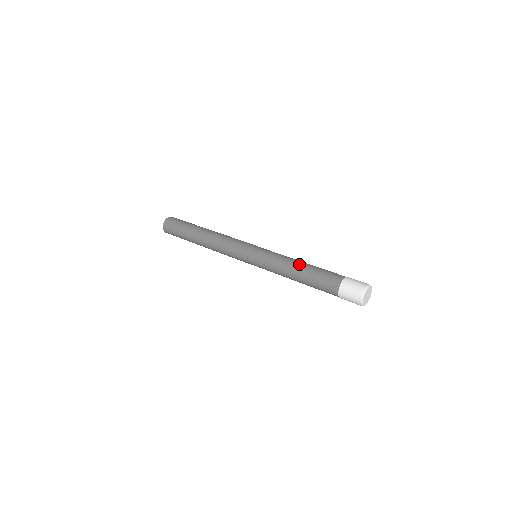
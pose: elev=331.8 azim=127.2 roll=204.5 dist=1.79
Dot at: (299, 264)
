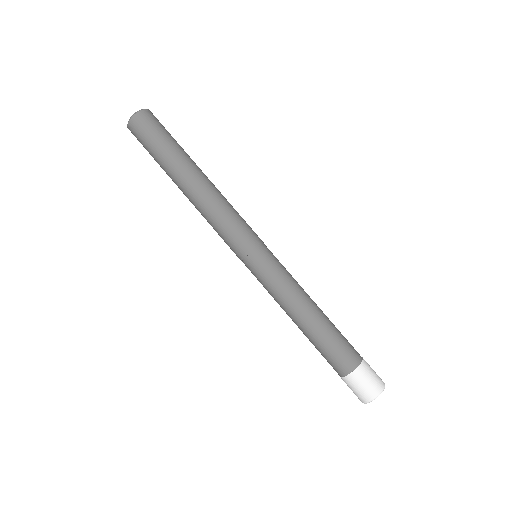
Dot at: (310, 314)
